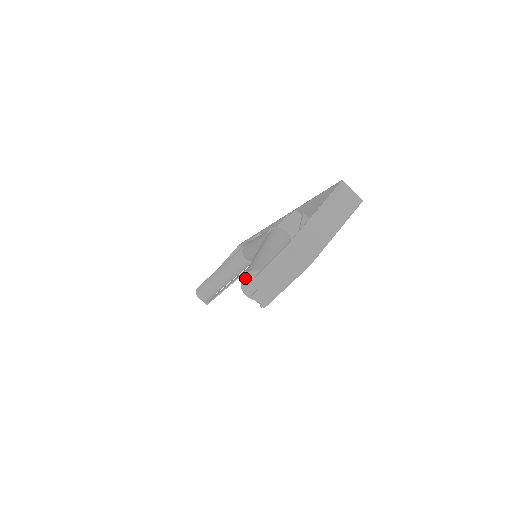
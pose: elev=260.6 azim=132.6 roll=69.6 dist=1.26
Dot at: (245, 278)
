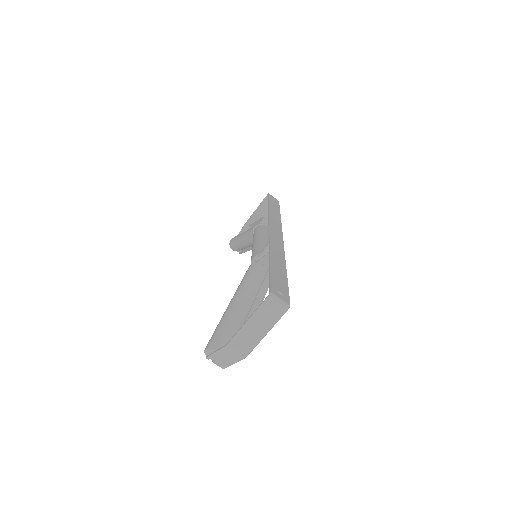
Dot at: (206, 351)
